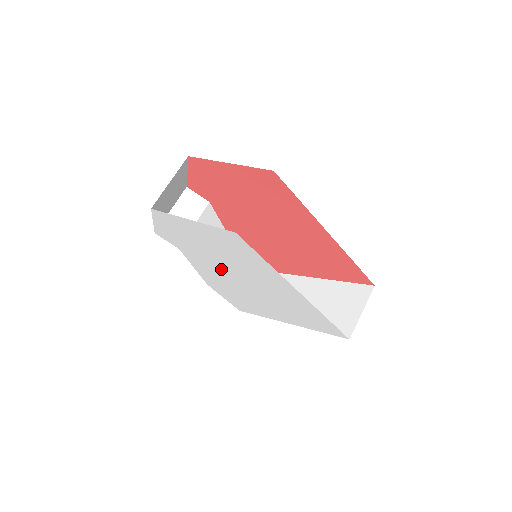
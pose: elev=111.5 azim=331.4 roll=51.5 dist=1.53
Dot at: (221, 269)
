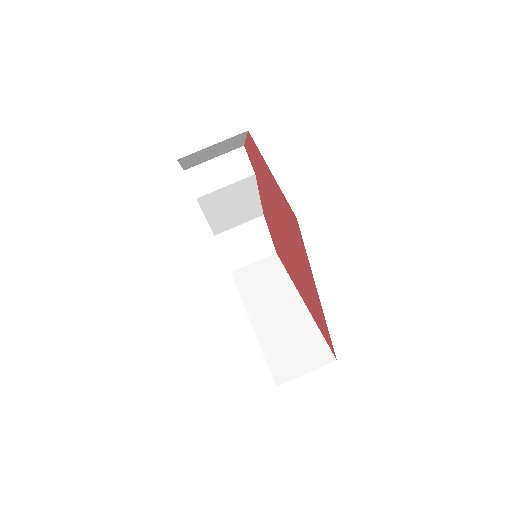
Dot at: occluded
